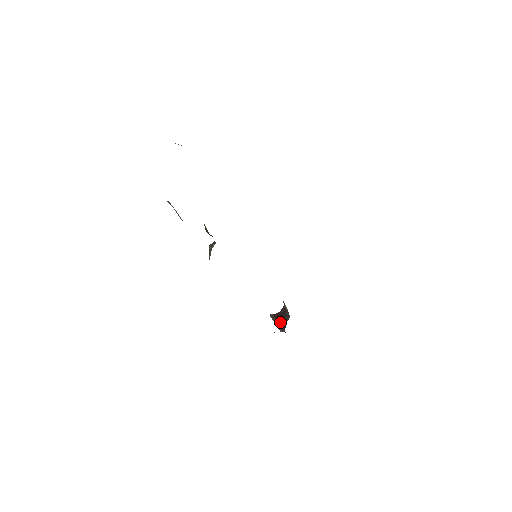
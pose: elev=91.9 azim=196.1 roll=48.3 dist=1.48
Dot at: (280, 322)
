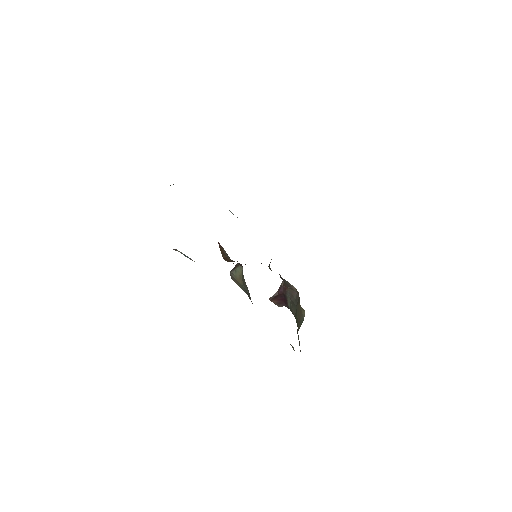
Dot at: (279, 300)
